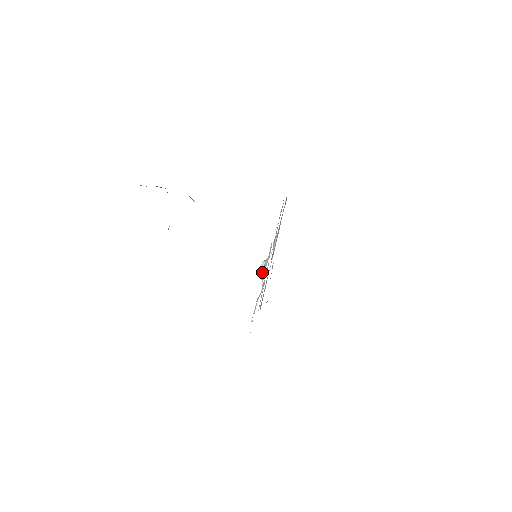
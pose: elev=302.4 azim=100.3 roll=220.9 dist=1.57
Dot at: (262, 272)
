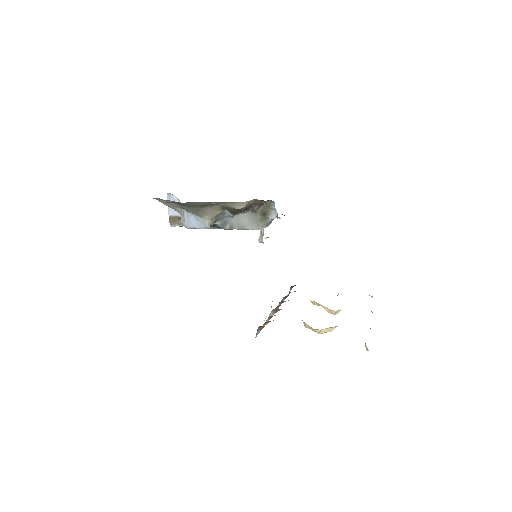
Dot at: occluded
